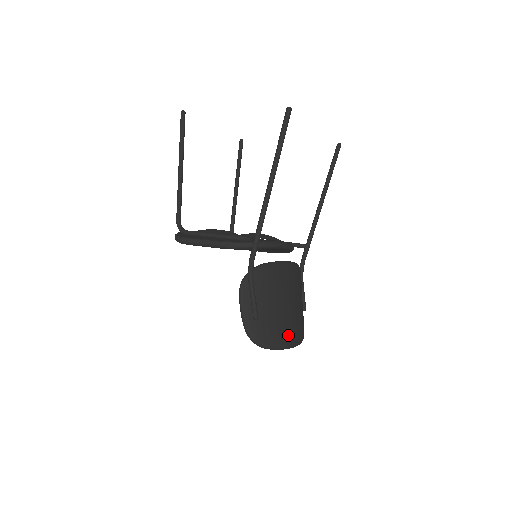
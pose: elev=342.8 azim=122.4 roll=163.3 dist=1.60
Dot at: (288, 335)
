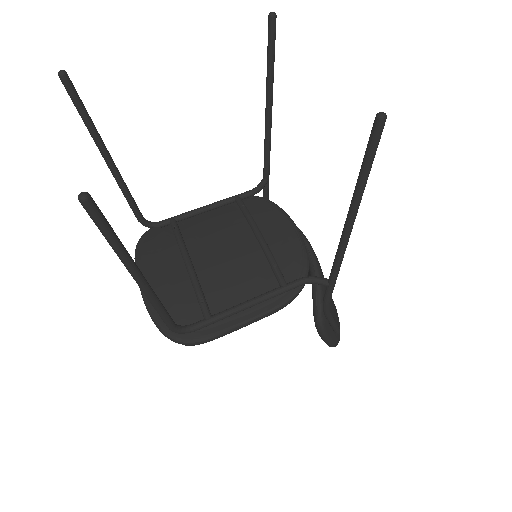
Dot at: occluded
